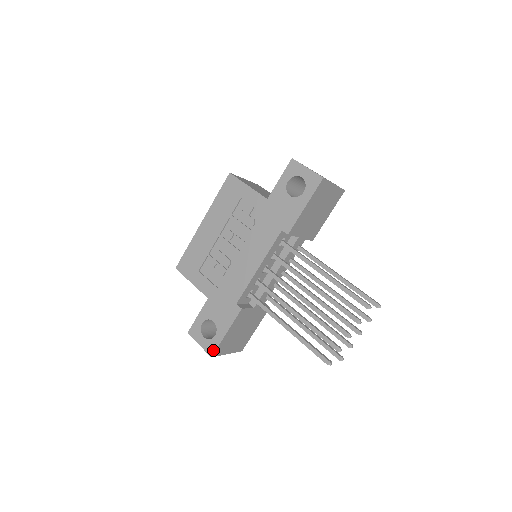
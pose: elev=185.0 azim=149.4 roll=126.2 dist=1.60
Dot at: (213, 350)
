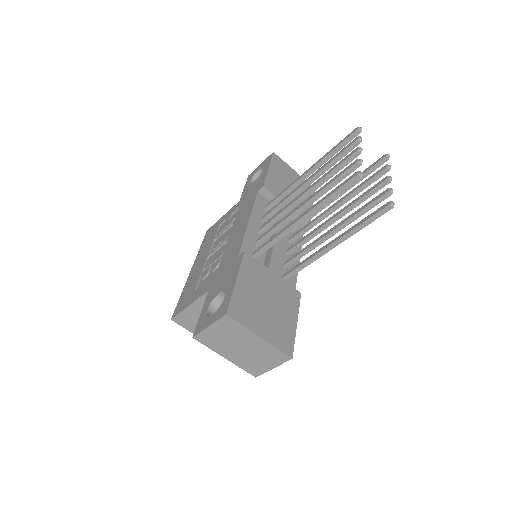
Dot at: (226, 307)
